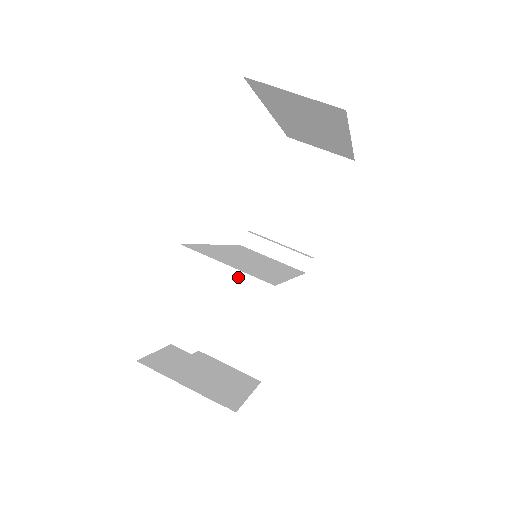
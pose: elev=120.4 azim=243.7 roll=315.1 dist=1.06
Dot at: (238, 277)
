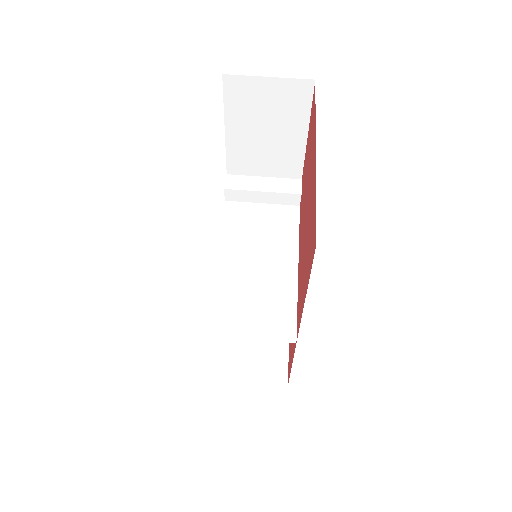
Dot at: occluded
